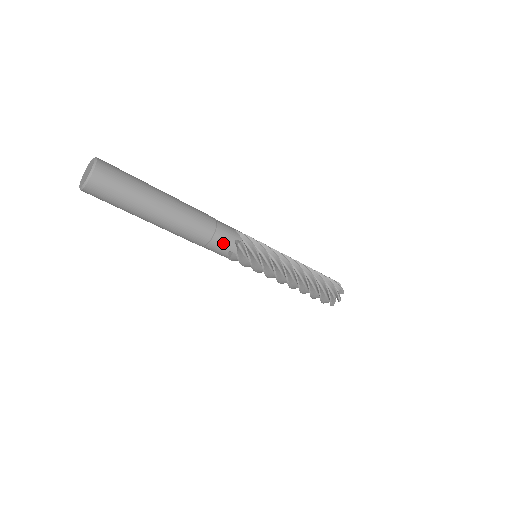
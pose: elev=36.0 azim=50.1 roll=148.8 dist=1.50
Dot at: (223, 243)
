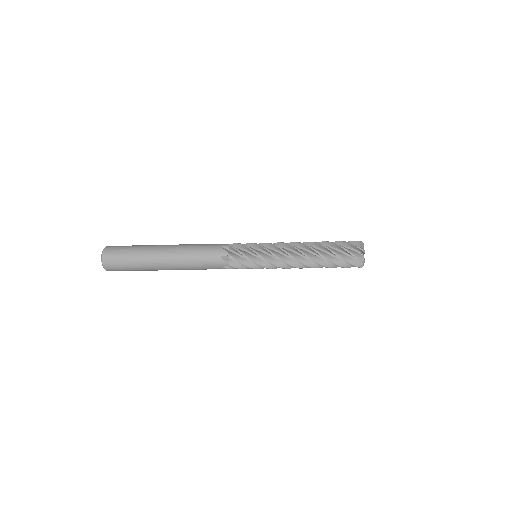
Dot at: (213, 263)
